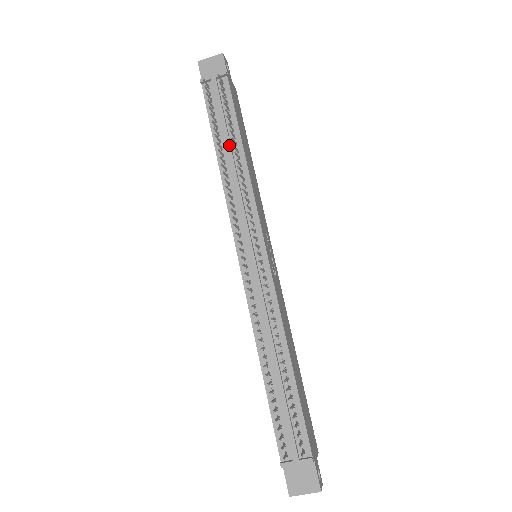
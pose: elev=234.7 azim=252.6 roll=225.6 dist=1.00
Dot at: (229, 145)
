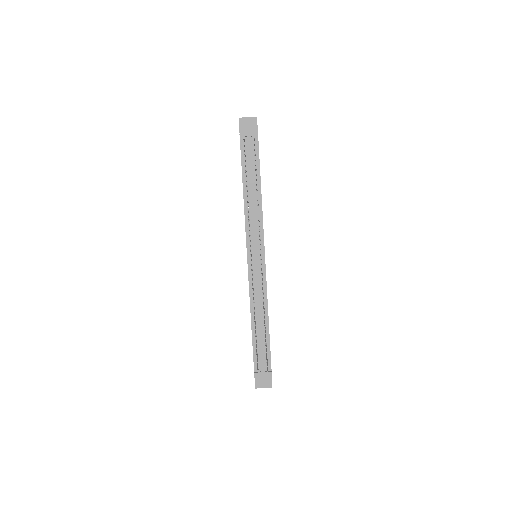
Dot at: (253, 186)
